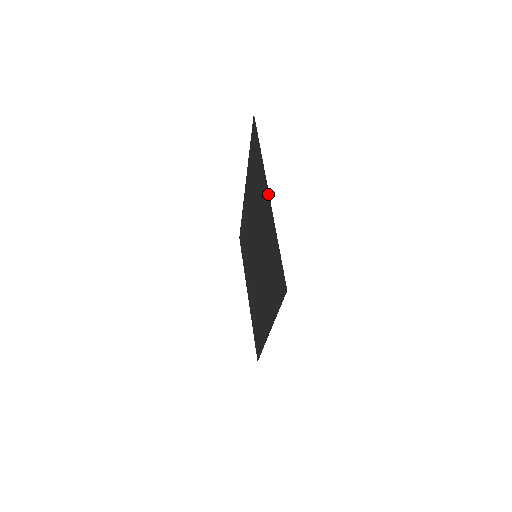
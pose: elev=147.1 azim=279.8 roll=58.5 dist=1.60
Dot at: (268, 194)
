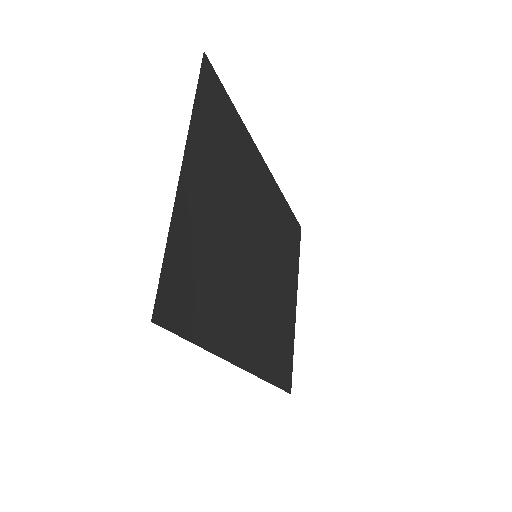
Dot at: (183, 169)
